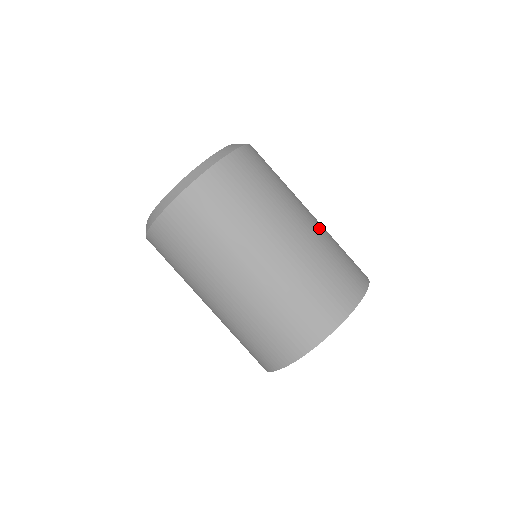
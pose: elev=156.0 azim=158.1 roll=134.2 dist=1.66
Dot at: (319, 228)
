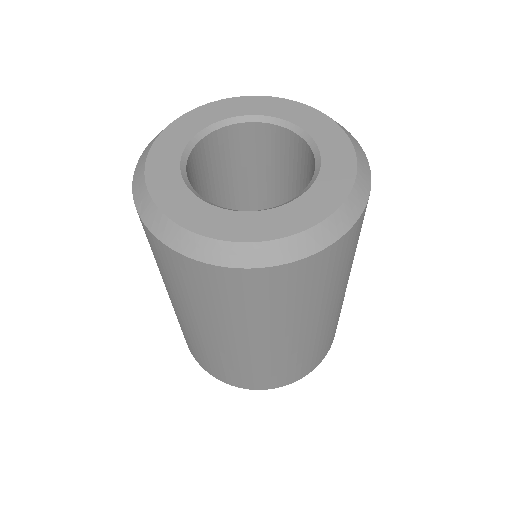
Dot at: (281, 351)
